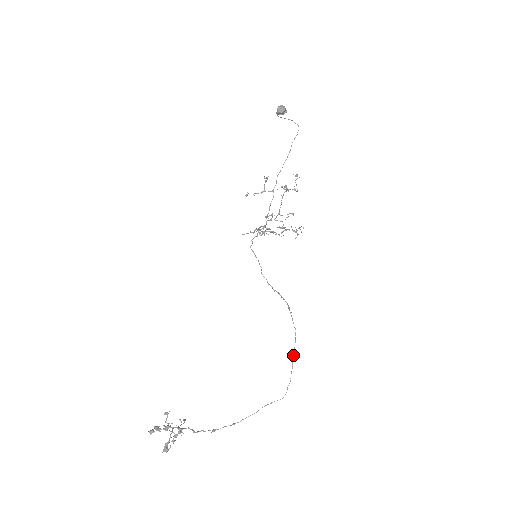
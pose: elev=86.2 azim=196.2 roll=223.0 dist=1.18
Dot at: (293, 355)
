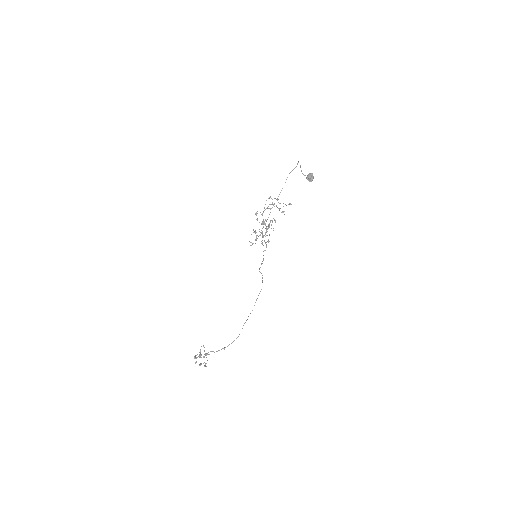
Dot at: occluded
